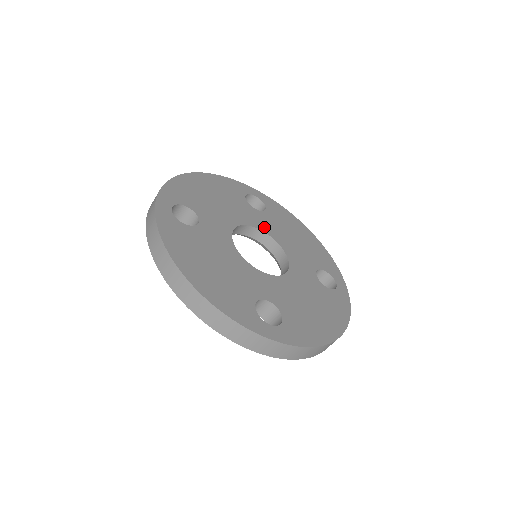
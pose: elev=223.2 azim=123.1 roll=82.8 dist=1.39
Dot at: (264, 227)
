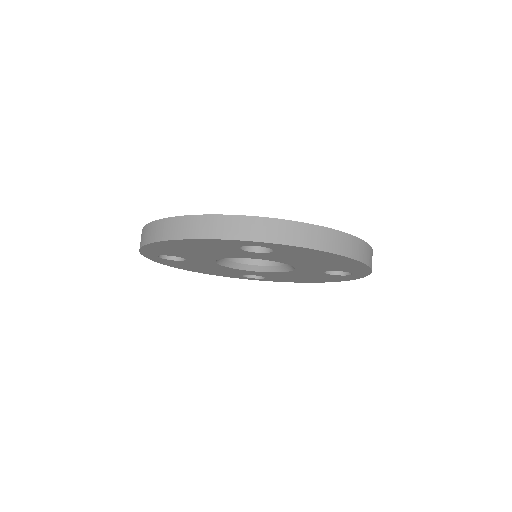
Dot at: occluded
